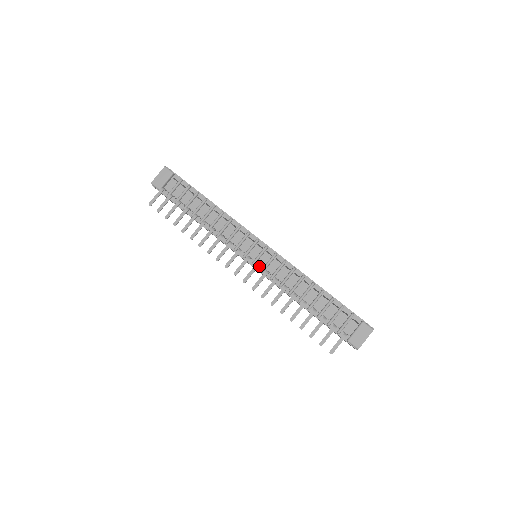
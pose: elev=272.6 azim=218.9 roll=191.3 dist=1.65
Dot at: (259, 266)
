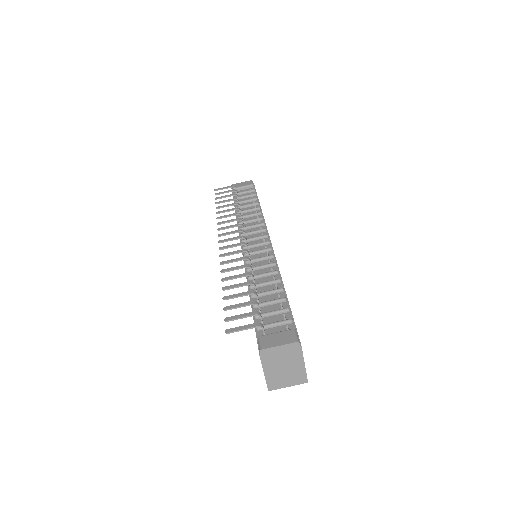
Dot at: occluded
